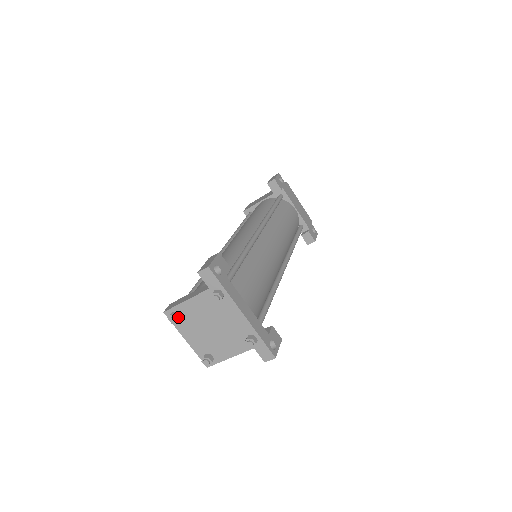
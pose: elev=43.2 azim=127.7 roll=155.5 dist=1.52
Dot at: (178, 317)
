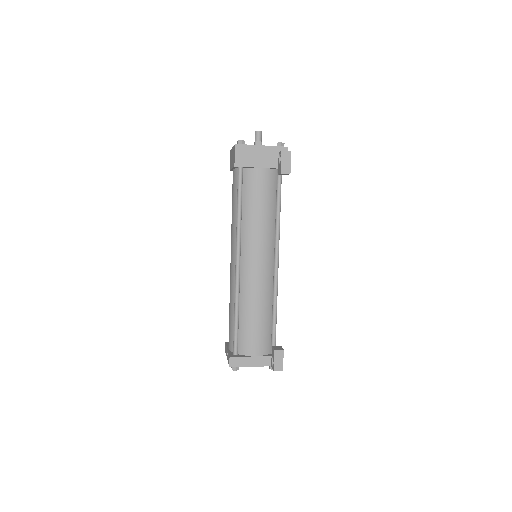
Dot at: (238, 367)
